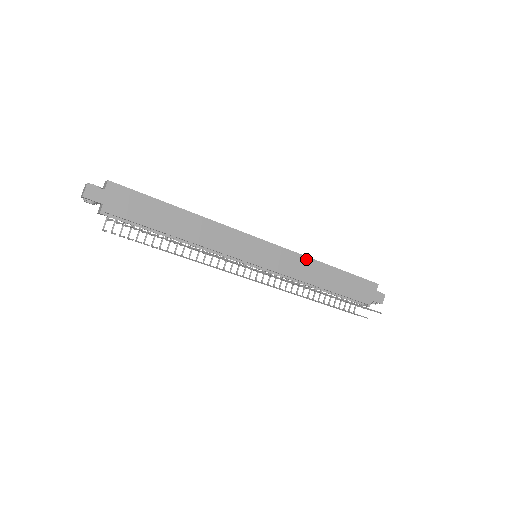
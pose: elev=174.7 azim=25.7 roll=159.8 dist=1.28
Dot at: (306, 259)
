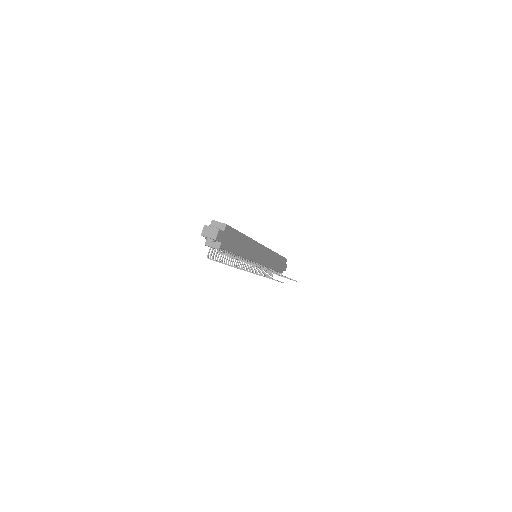
Dot at: (273, 253)
